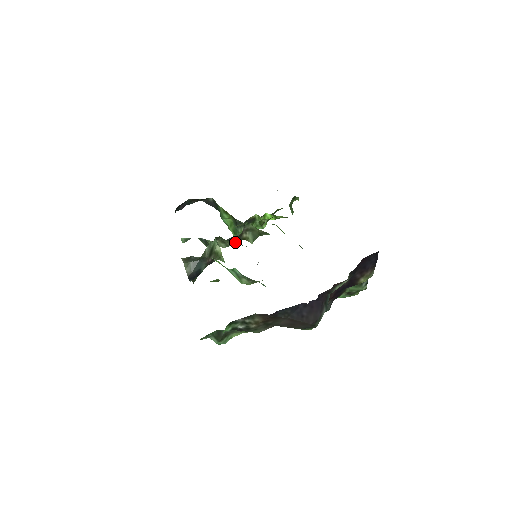
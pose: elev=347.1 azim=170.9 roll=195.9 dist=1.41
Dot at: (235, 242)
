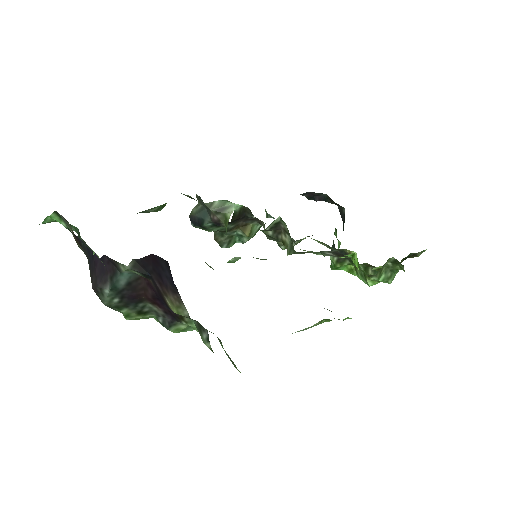
Dot at: (268, 234)
